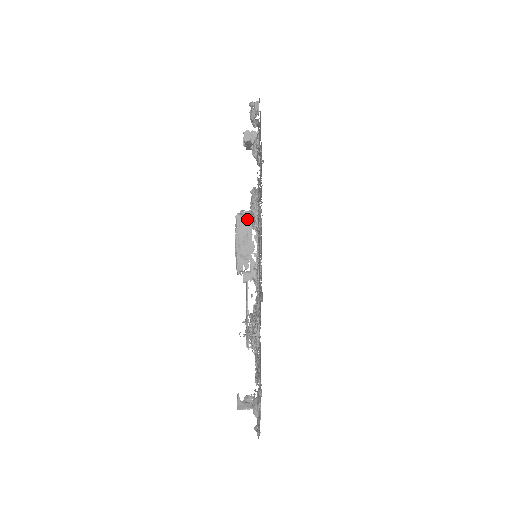
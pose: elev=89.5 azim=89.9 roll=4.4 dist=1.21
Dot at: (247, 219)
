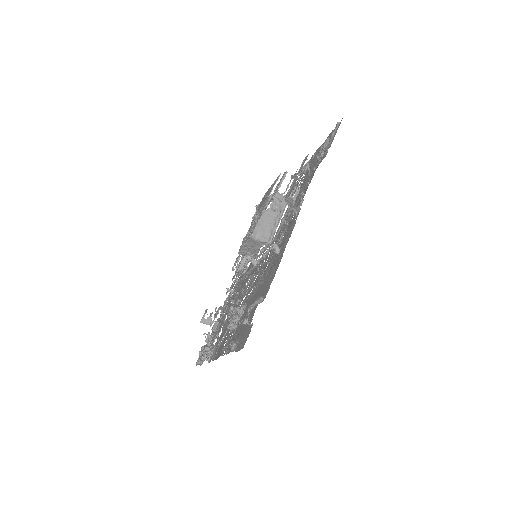
Dot at: (258, 242)
